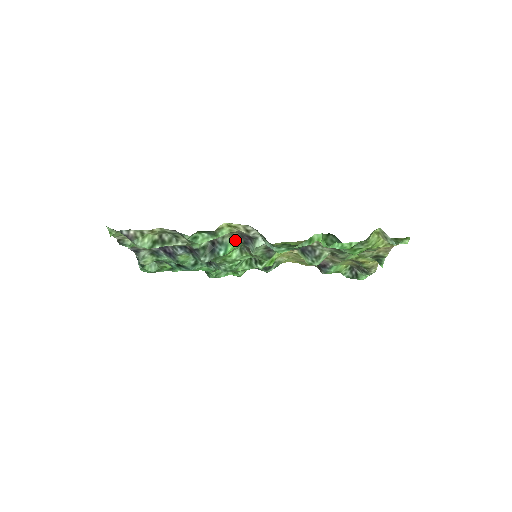
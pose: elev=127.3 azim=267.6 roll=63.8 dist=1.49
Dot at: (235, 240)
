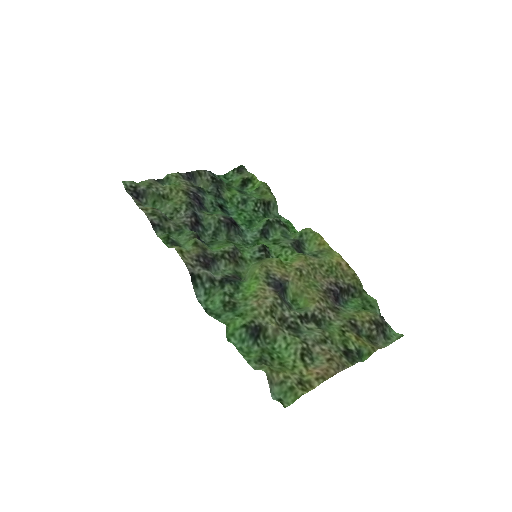
Dot at: (210, 249)
